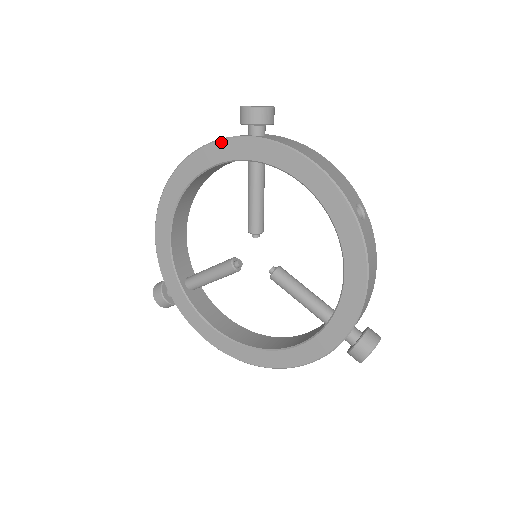
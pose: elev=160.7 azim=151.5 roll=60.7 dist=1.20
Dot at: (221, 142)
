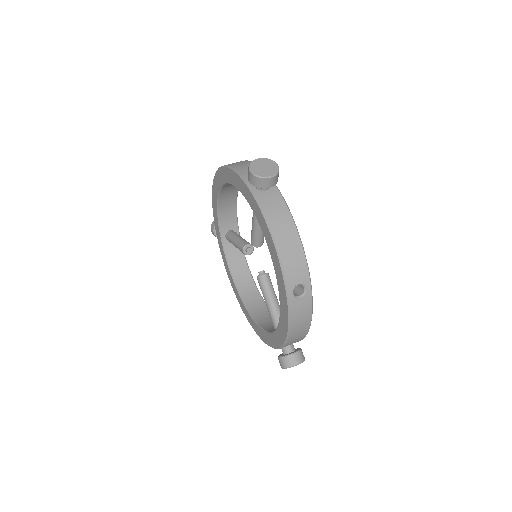
Dot at: (238, 177)
